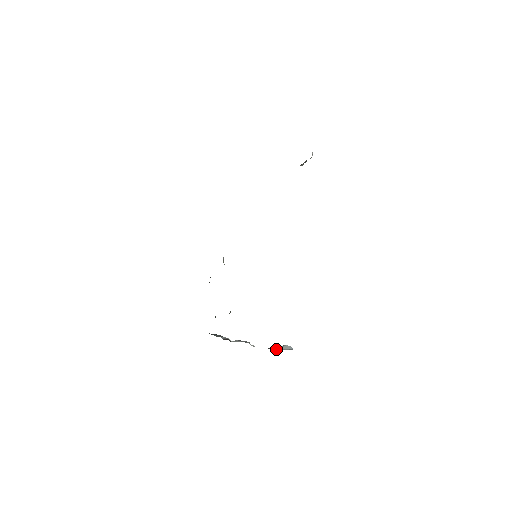
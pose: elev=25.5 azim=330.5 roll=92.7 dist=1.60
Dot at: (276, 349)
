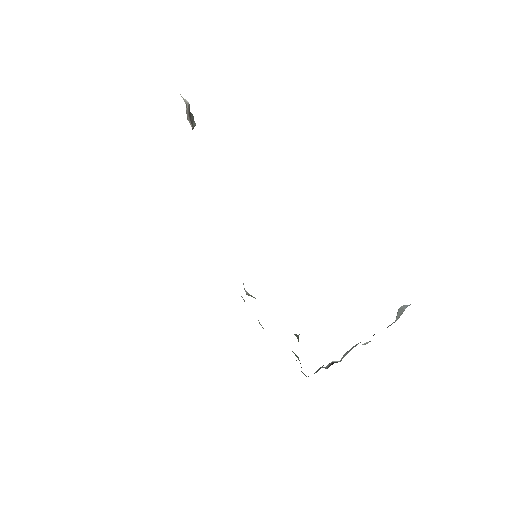
Dot at: (393, 322)
